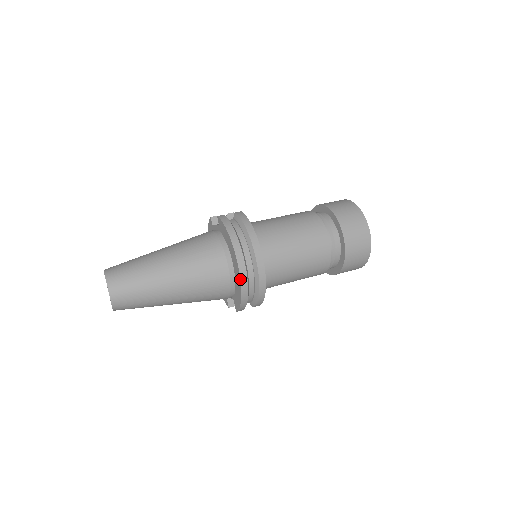
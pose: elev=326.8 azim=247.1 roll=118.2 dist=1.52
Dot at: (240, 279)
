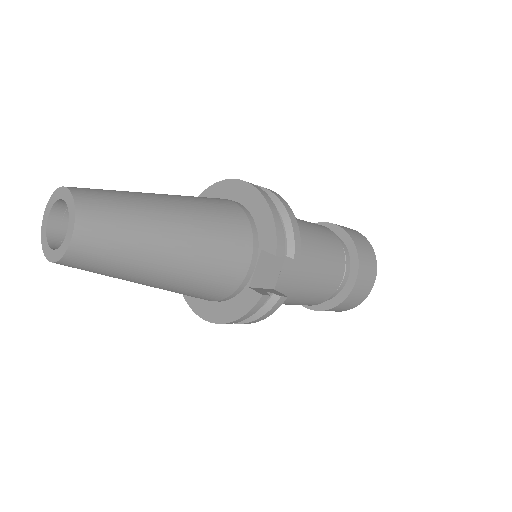
Dot at: (253, 186)
